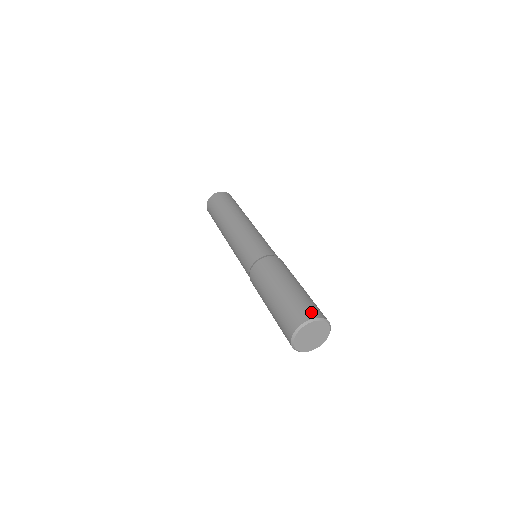
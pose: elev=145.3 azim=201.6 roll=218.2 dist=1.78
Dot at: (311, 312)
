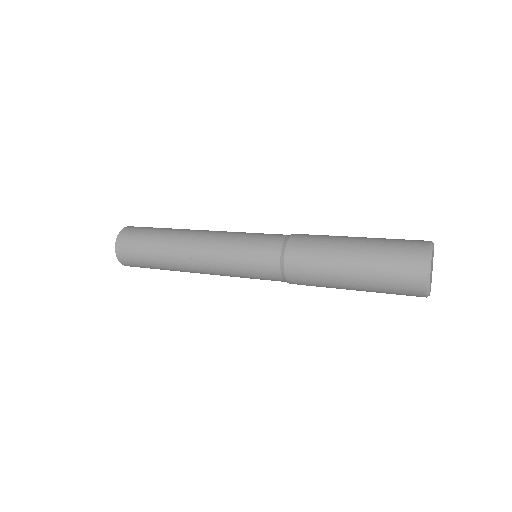
Dot at: (419, 240)
